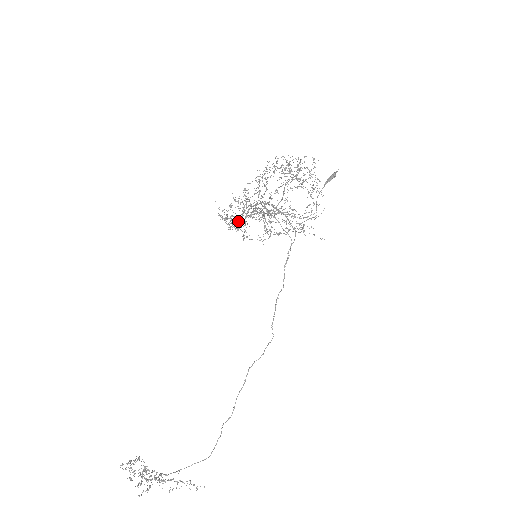
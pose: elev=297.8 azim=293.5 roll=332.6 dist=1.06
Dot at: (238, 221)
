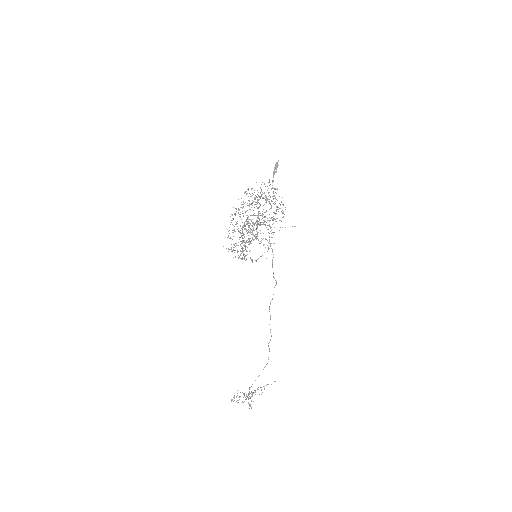
Dot at: occluded
